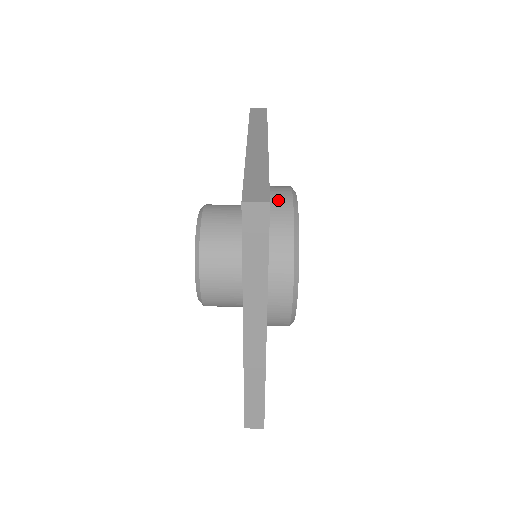
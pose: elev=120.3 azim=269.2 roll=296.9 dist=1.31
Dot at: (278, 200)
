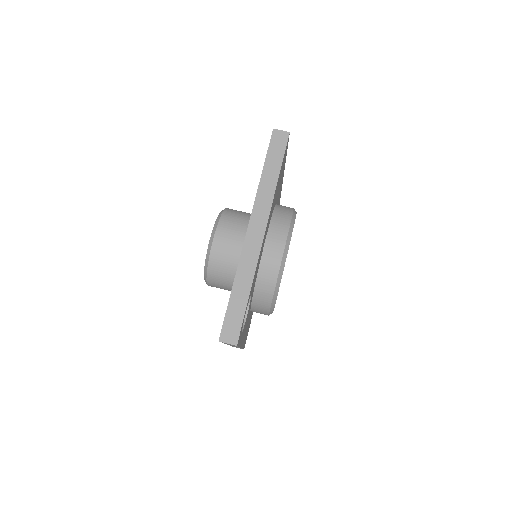
Dot at: (270, 258)
